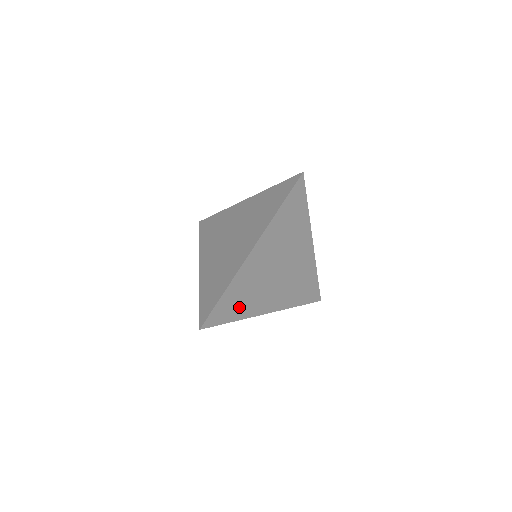
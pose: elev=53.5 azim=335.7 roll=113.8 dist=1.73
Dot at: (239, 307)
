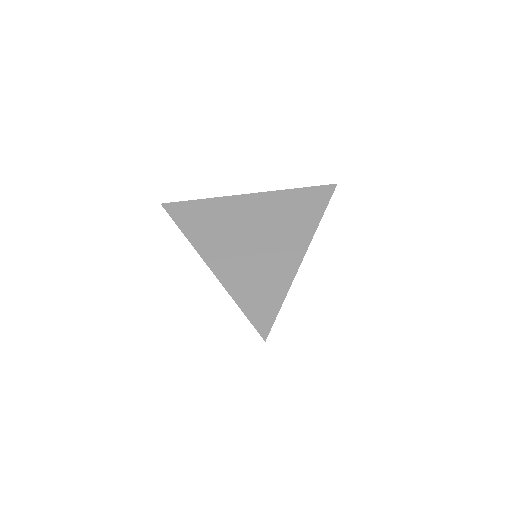
Dot at: occluded
